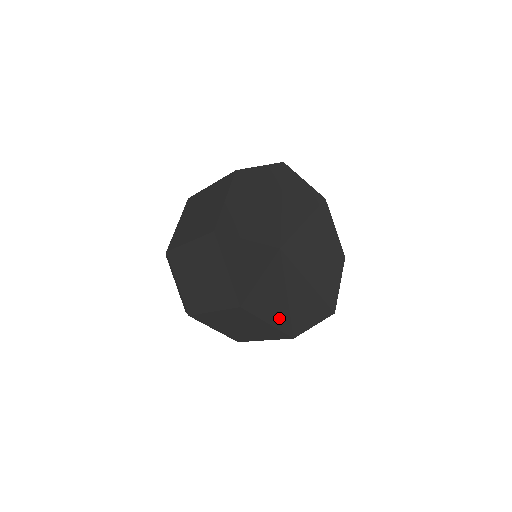
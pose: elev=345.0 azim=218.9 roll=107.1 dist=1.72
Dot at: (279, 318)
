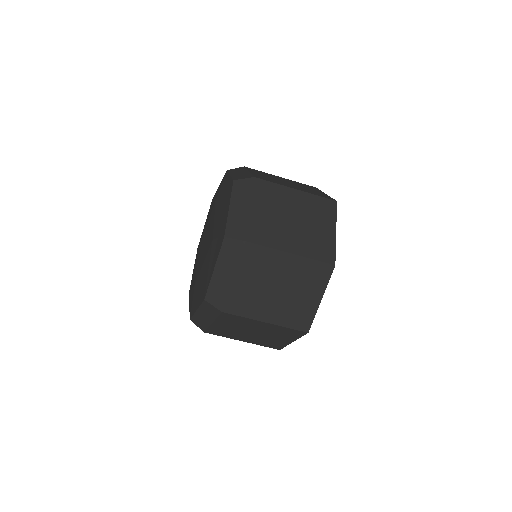
Dot at: occluded
